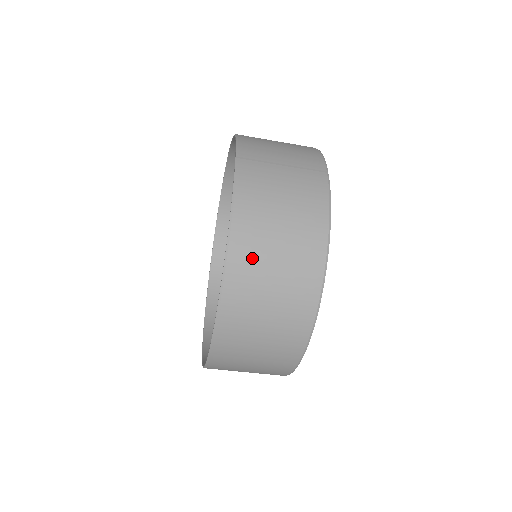
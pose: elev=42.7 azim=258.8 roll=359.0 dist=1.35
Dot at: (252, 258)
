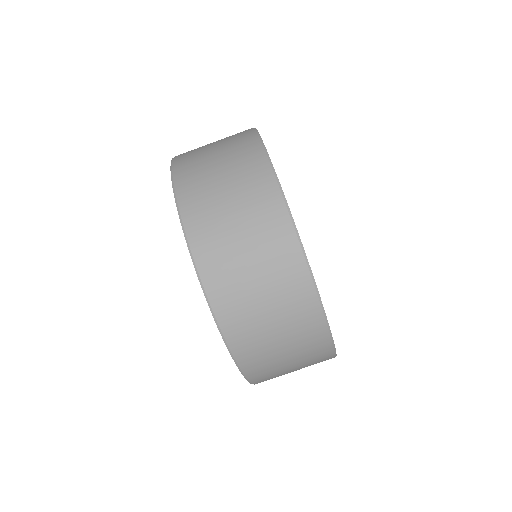
Dot at: occluded
